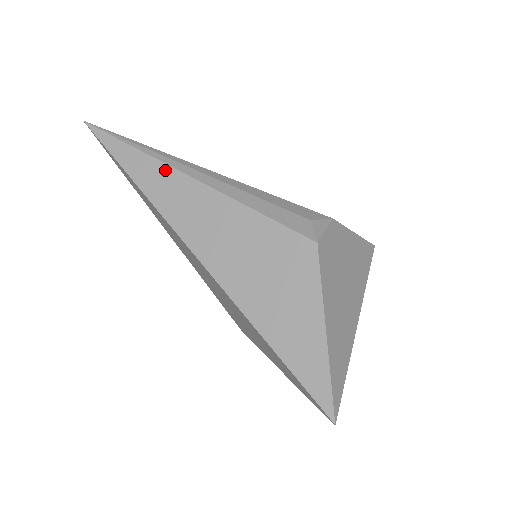
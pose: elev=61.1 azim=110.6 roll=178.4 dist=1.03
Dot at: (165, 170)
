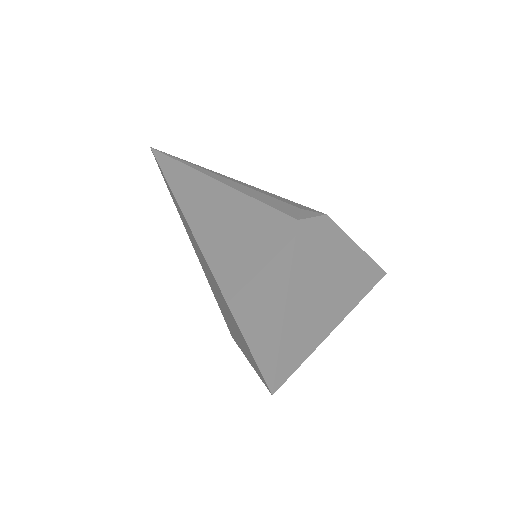
Dot at: (194, 174)
